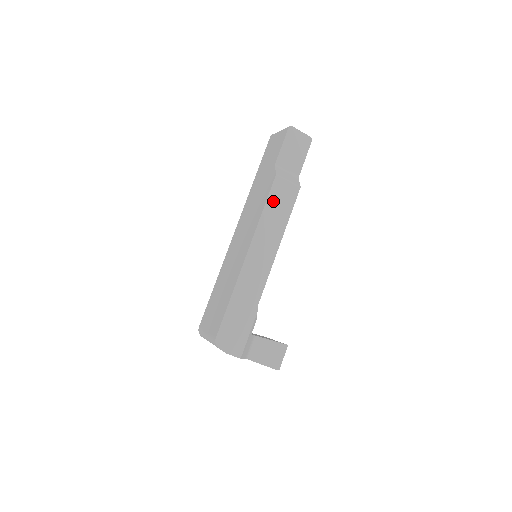
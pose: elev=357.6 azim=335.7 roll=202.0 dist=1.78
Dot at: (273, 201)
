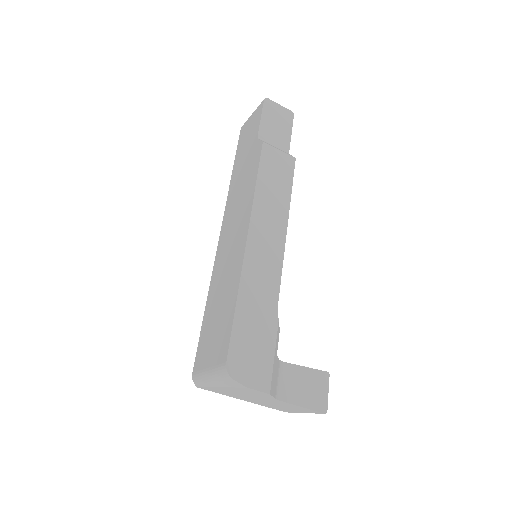
Dot at: (266, 172)
